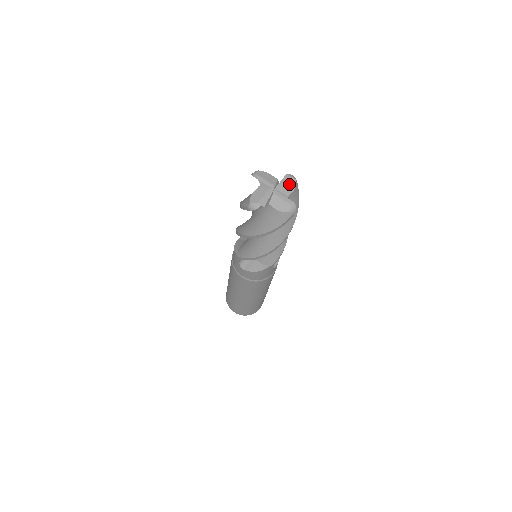
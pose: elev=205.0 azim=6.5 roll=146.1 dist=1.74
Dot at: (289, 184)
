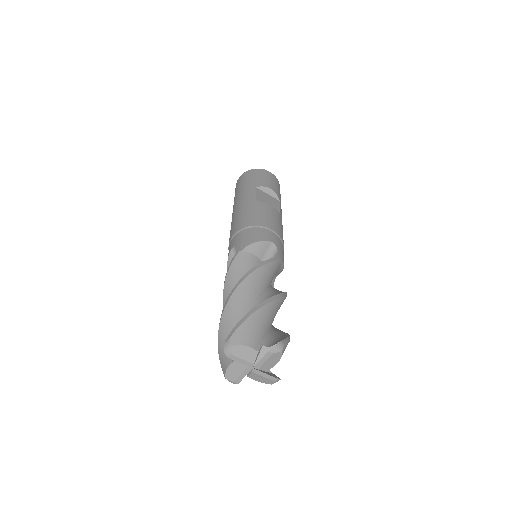
Dot at: (272, 359)
